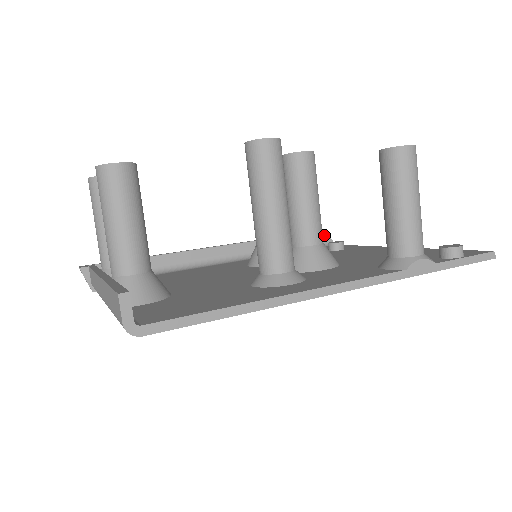
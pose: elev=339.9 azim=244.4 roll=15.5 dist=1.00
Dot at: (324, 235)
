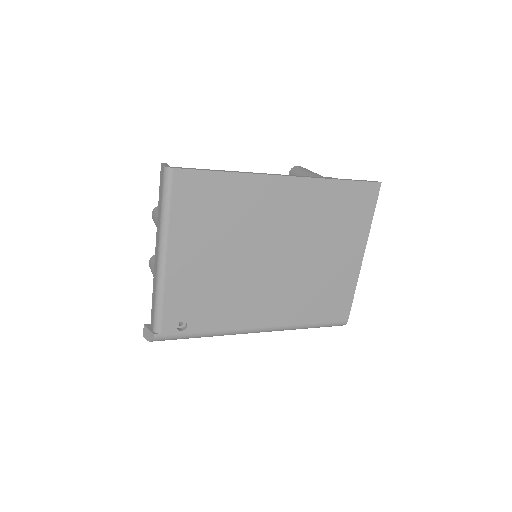
Dot at: occluded
